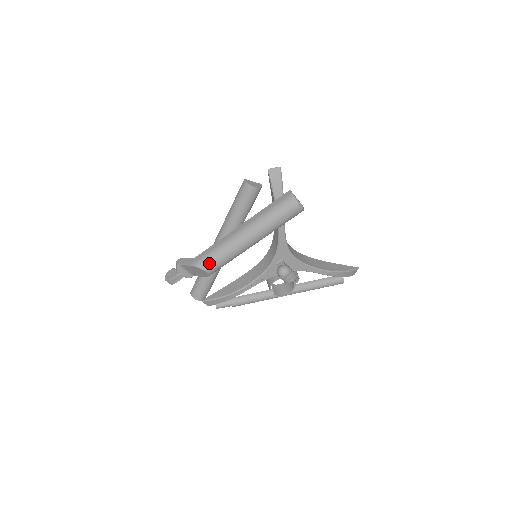
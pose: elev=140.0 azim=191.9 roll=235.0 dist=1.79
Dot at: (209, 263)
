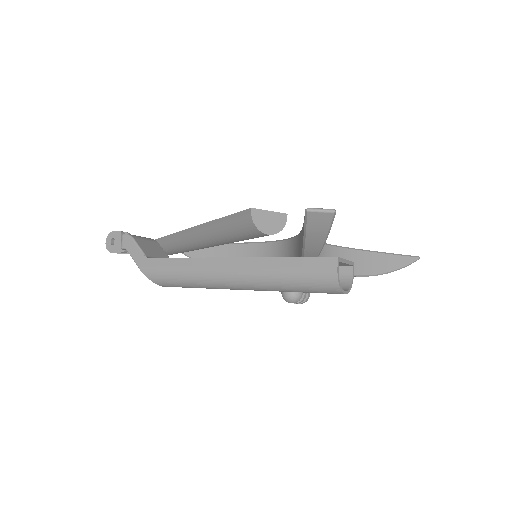
Dot at: (167, 283)
